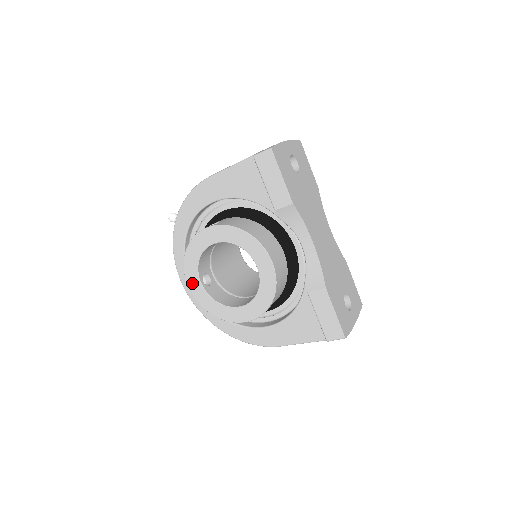
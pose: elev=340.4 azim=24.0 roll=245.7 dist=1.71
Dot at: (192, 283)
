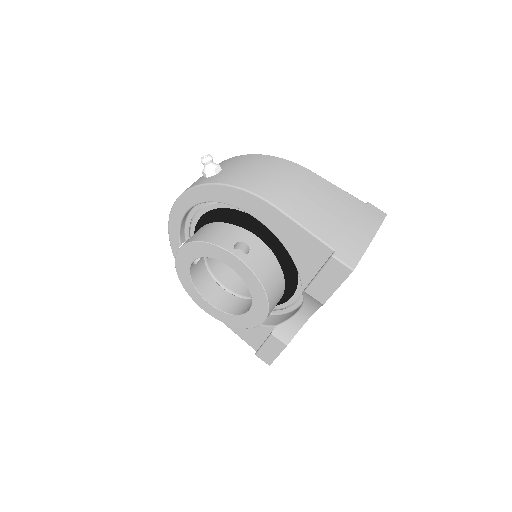
Dot at: (182, 257)
